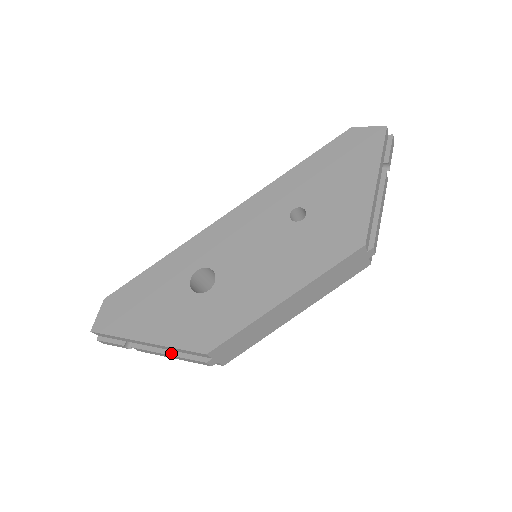
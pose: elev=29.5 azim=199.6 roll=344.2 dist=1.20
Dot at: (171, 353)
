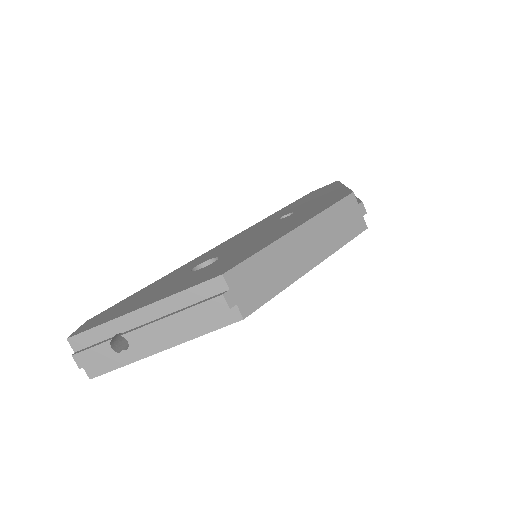
Dot at: (176, 312)
